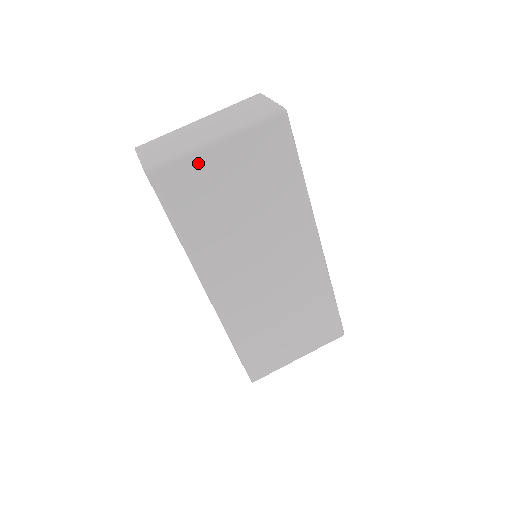
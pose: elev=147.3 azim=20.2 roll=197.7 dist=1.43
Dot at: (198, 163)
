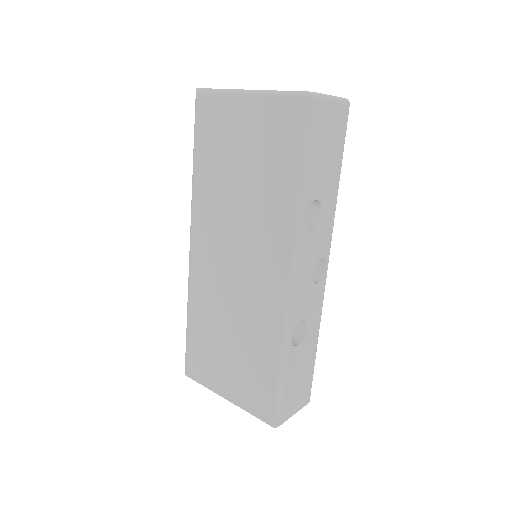
Dot at: (227, 105)
